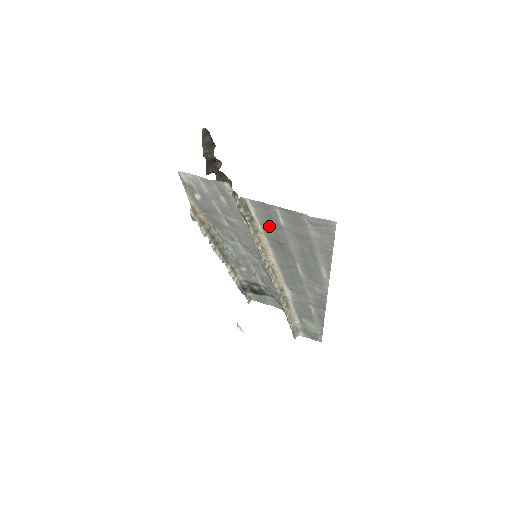
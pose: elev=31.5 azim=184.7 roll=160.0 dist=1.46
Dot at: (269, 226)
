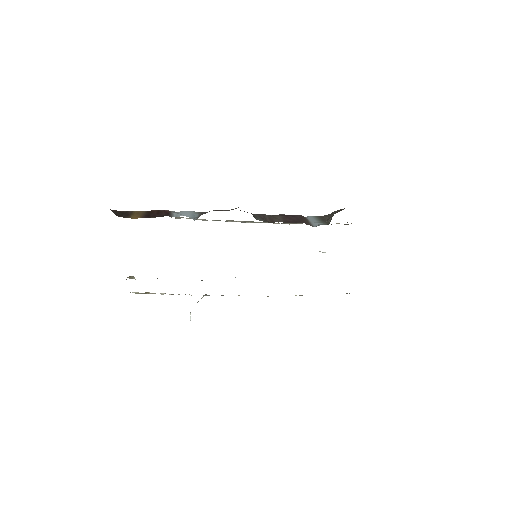
Dot at: occluded
